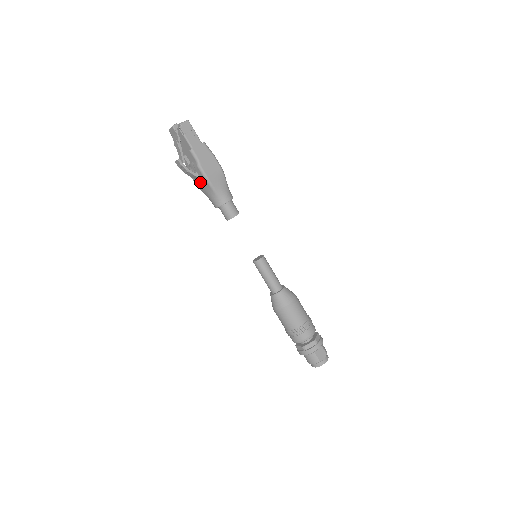
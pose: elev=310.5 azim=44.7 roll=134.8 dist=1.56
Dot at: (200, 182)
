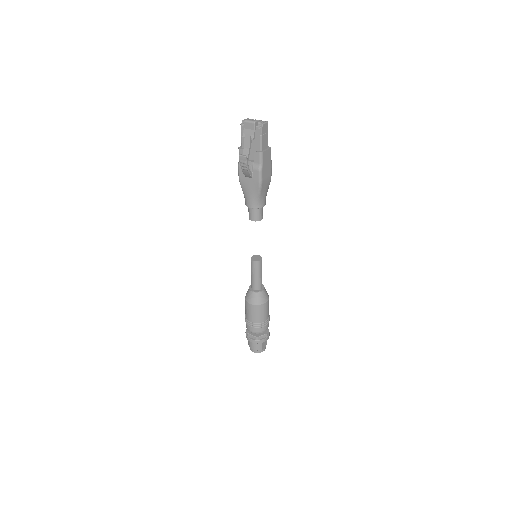
Dot at: (249, 181)
